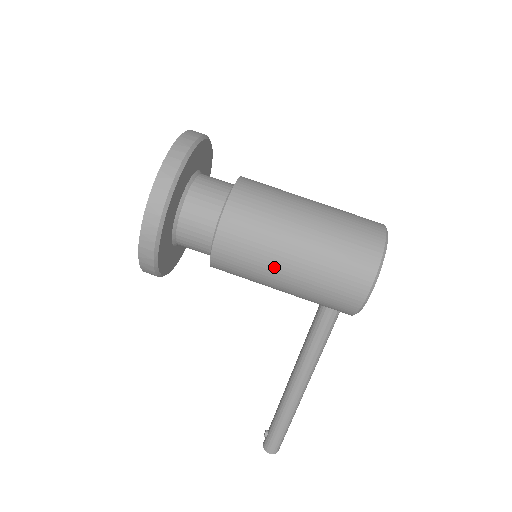
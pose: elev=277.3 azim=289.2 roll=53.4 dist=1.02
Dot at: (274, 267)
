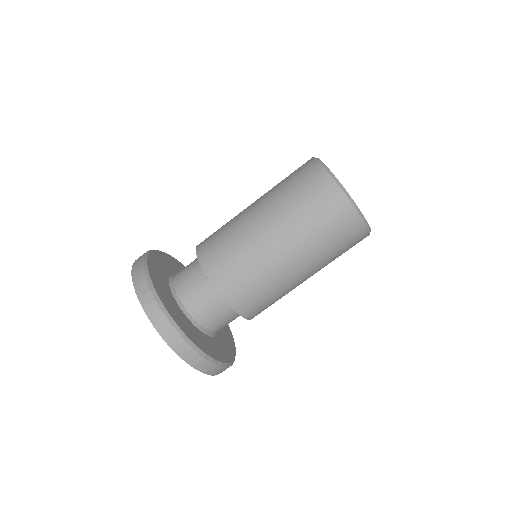
Dot at: occluded
